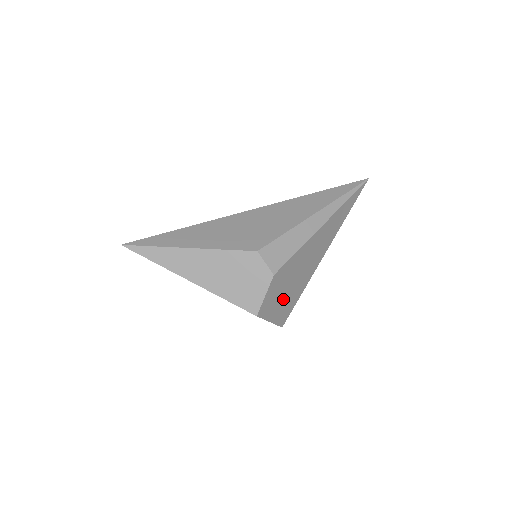
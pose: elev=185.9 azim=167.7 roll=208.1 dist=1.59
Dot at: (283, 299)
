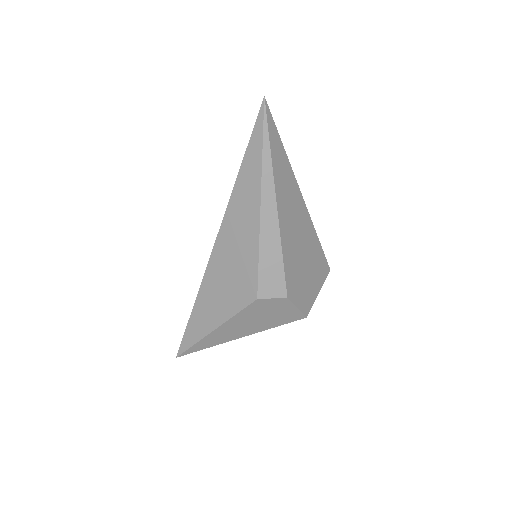
Dot at: (310, 274)
